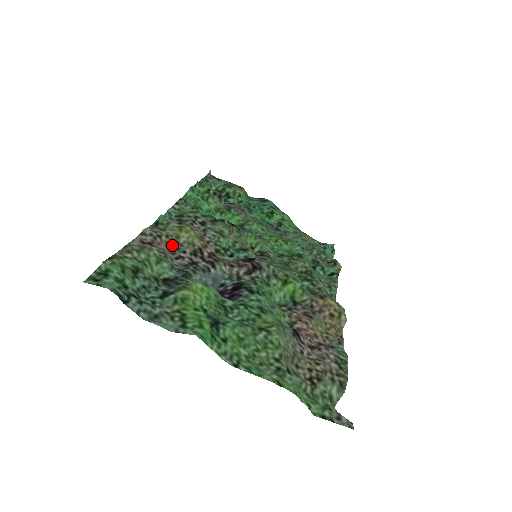
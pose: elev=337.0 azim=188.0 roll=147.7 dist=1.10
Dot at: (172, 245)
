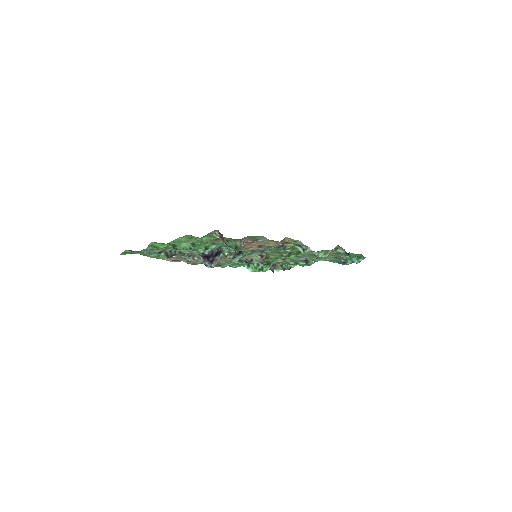
Dot at: (194, 261)
